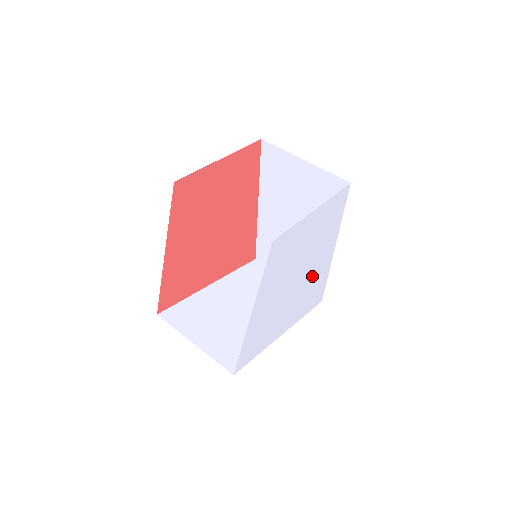
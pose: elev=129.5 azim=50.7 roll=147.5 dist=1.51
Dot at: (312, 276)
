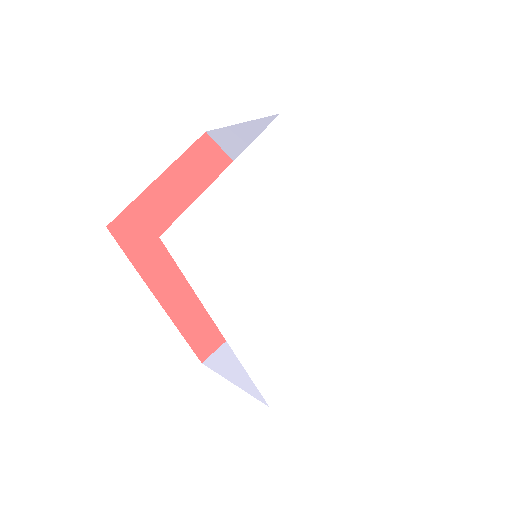
Dot at: (328, 247)
